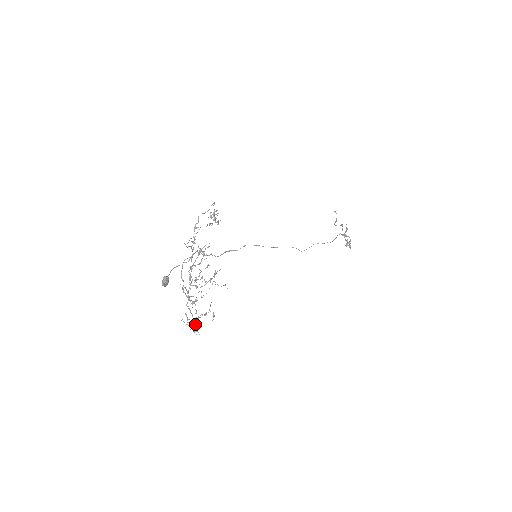
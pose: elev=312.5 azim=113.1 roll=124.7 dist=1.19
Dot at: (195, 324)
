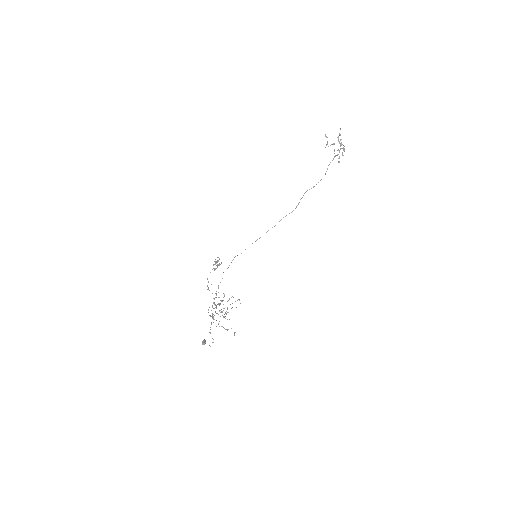
Dot at: occluded
